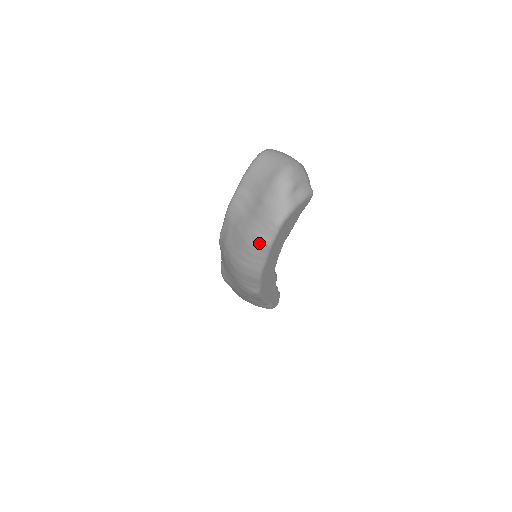
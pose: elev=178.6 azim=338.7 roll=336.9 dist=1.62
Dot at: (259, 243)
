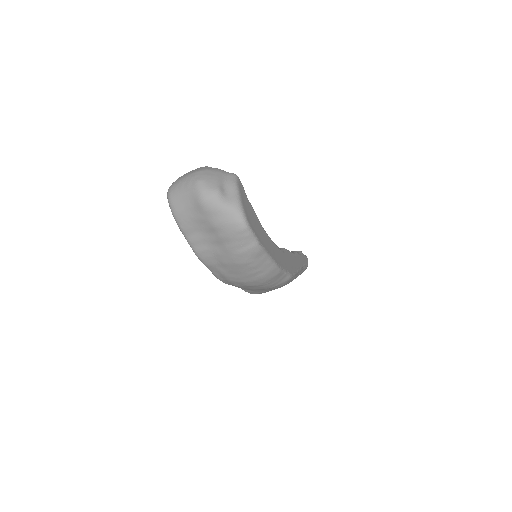
Dot at: (250, 254)
